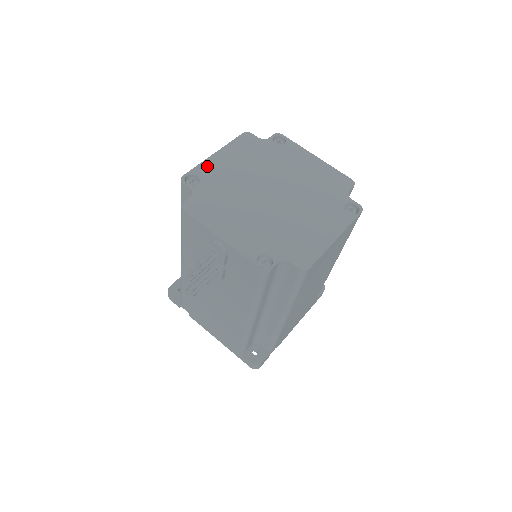
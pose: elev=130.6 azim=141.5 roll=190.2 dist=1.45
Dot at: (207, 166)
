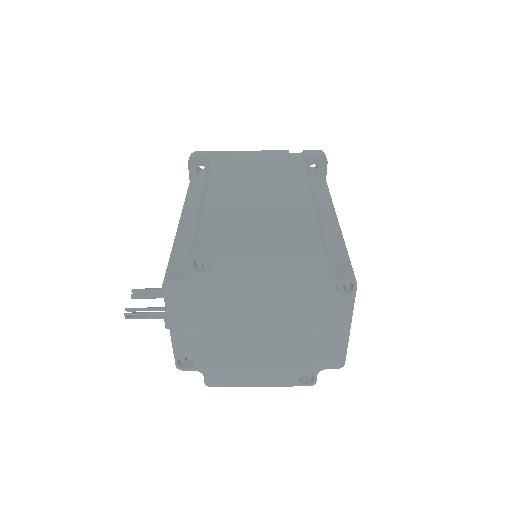
Dot at: (234, 263)
